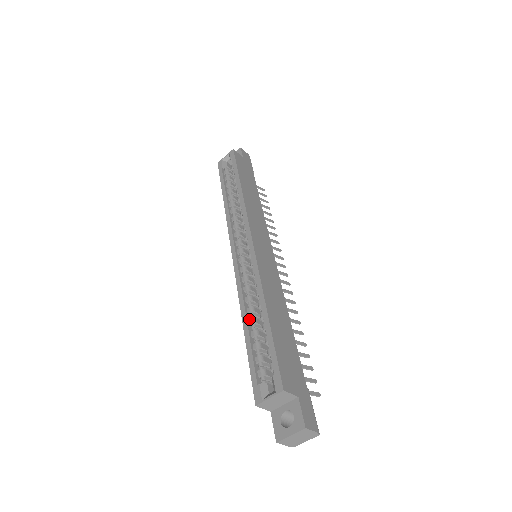
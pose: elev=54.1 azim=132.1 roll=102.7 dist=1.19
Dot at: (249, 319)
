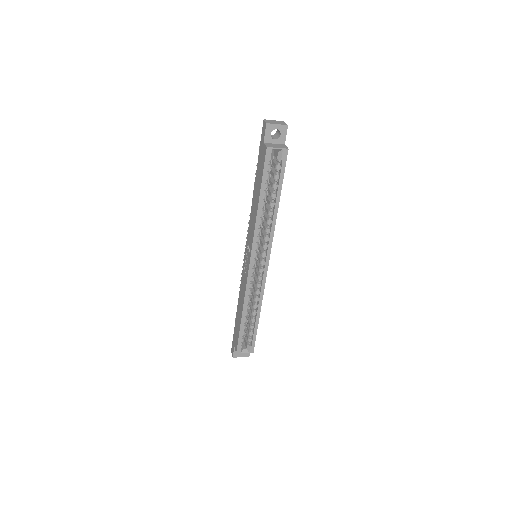
Dot at: (245, 311)
